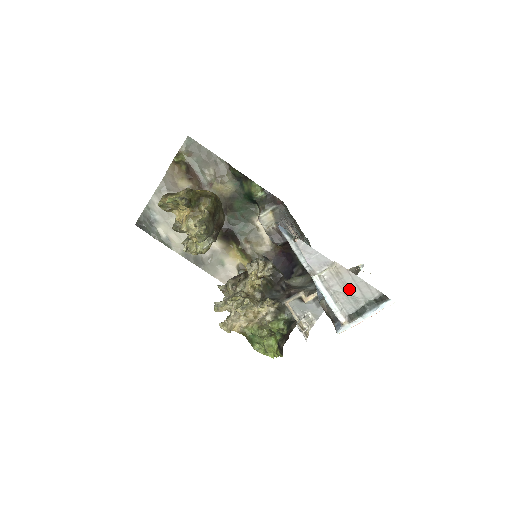
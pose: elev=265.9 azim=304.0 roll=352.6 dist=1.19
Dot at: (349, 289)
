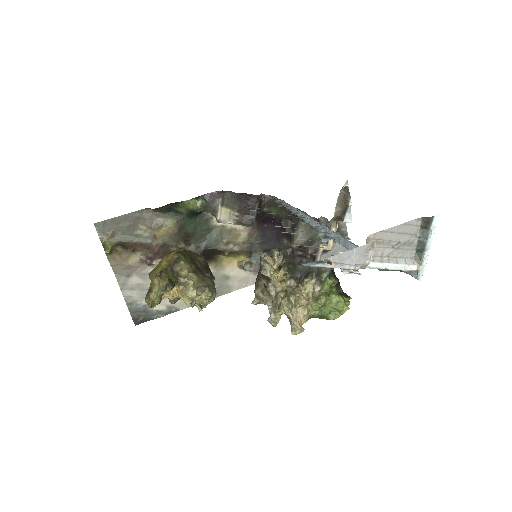
Dot at: (396, 242)
